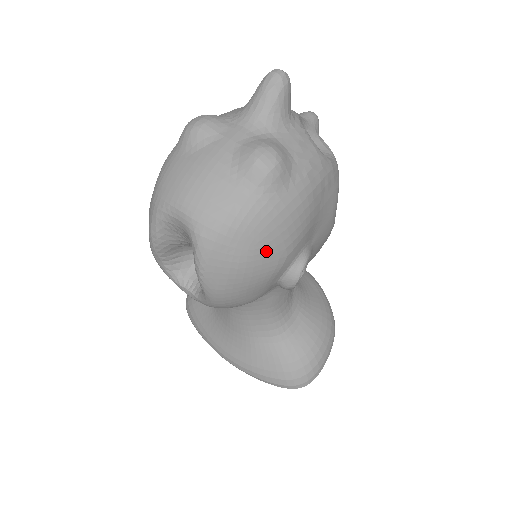
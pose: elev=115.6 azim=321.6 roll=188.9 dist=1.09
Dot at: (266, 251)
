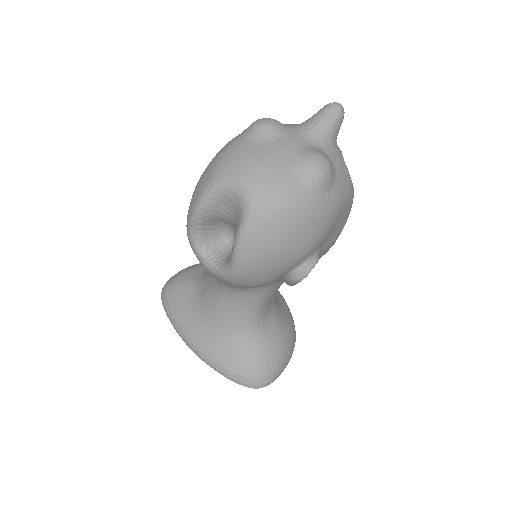
Dot at: (298, 239)
